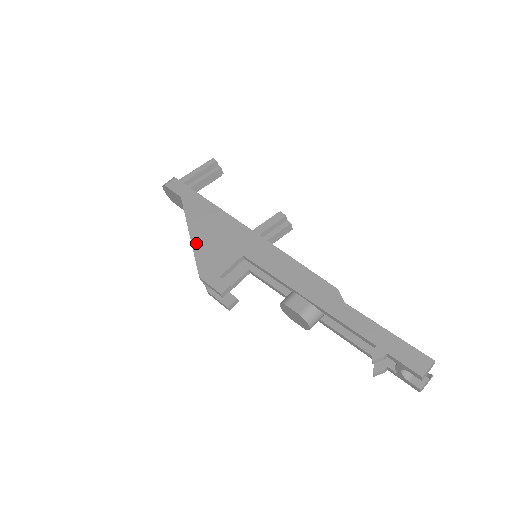
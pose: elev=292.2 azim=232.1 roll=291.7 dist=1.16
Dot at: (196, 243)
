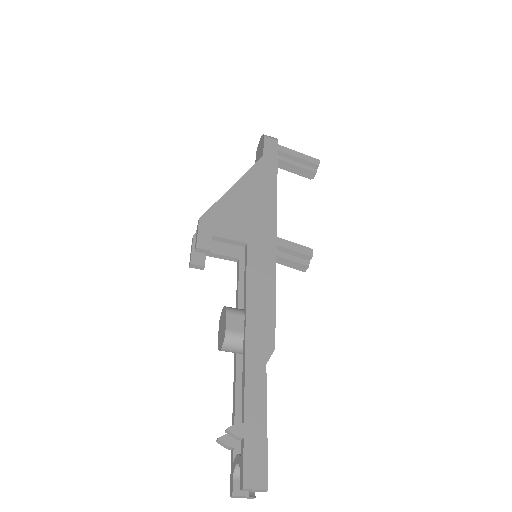
Dot at: (230, 195)
